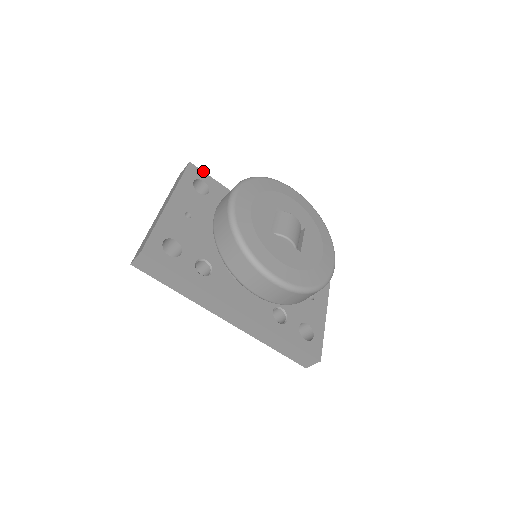
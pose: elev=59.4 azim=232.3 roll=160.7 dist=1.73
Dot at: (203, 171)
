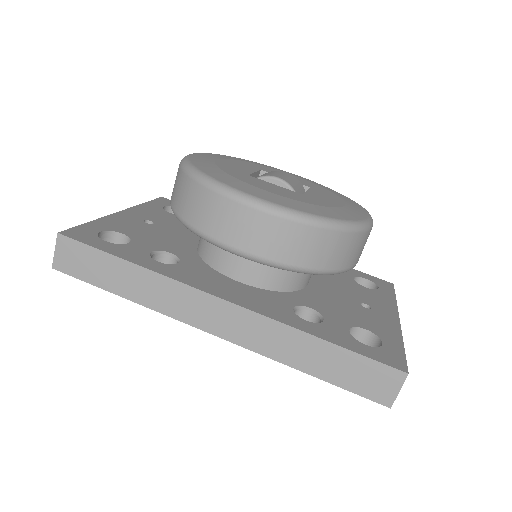
Dot at: occluded
